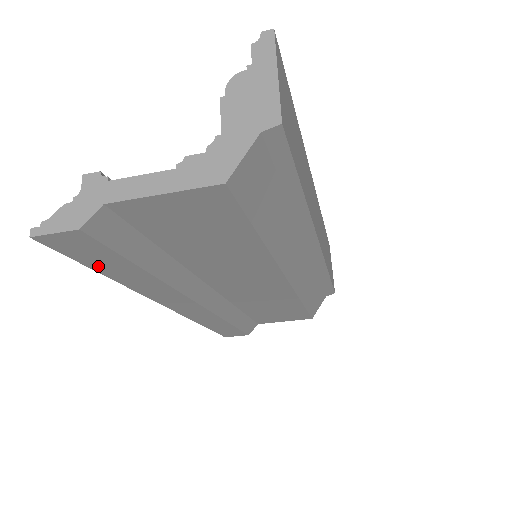
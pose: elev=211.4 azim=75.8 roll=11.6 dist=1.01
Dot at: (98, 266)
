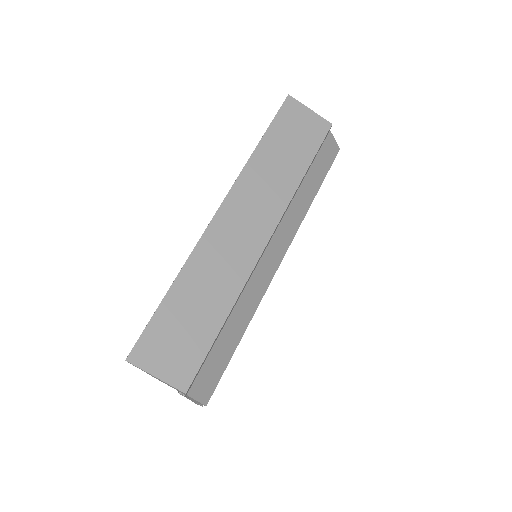
Dot at: occluded
